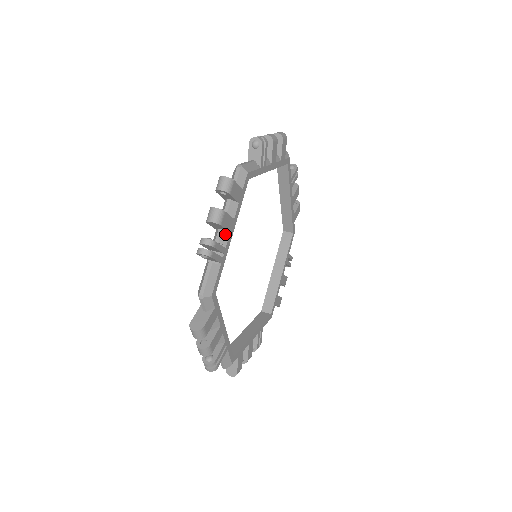
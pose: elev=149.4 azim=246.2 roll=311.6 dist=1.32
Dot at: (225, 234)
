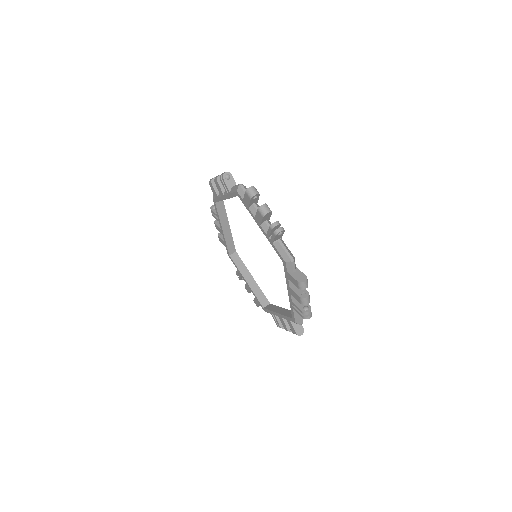
Dot at: occluded
